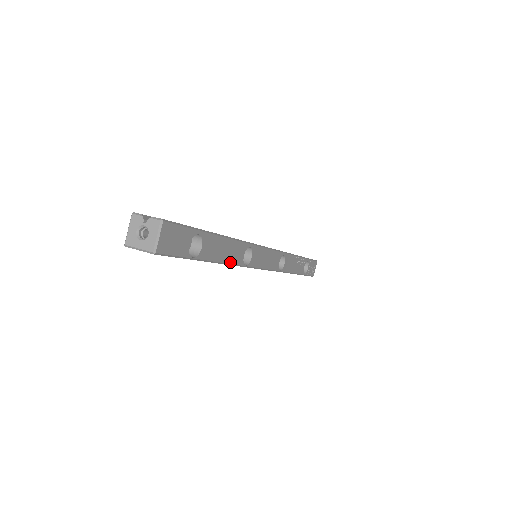
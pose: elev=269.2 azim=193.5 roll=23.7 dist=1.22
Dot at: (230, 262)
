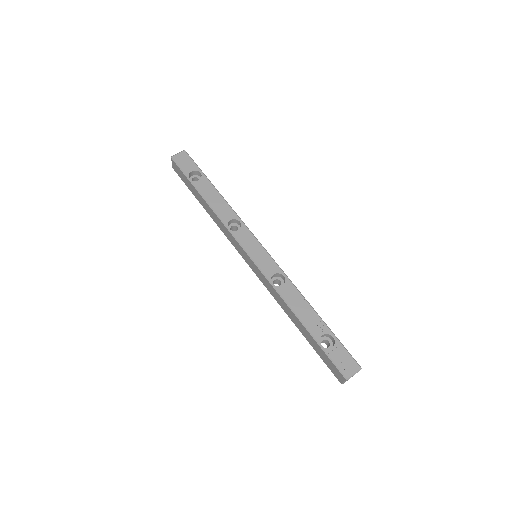
Dot at: (215, 210)
